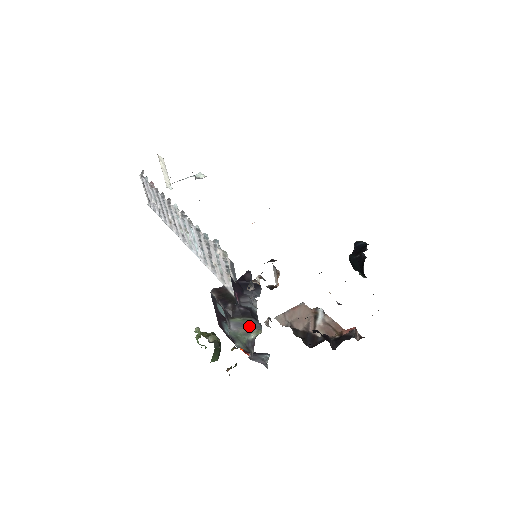
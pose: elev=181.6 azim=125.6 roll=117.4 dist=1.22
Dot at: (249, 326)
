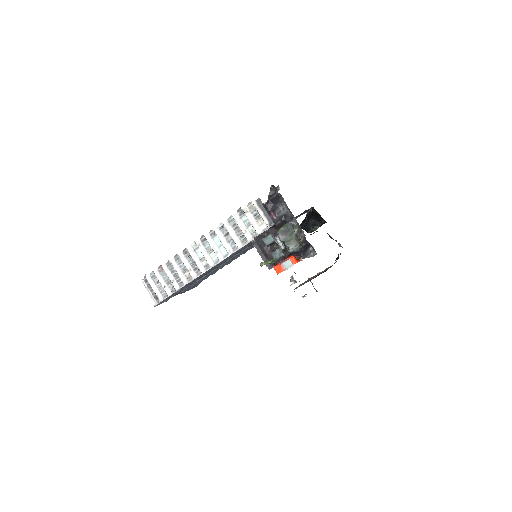
Dot at: (290, 229)
